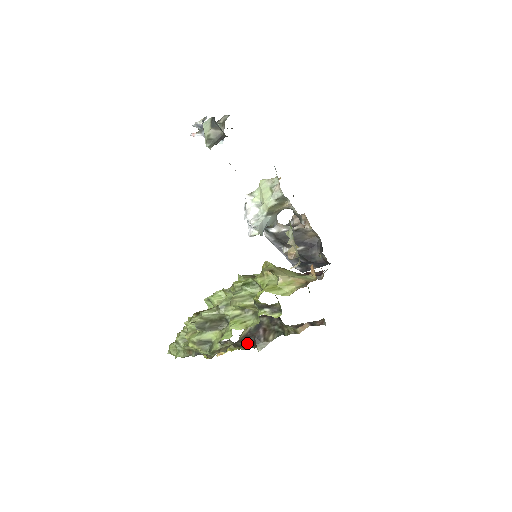
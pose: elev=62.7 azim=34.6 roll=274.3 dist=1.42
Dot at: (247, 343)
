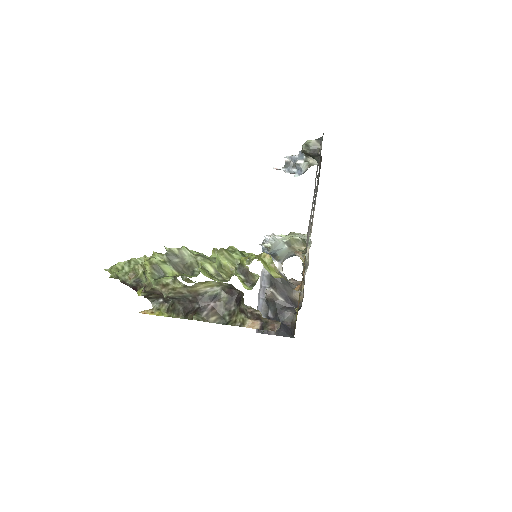
Dot at: (186, 310)
